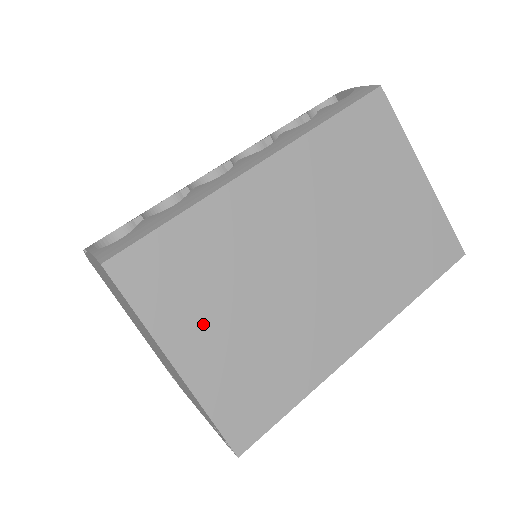
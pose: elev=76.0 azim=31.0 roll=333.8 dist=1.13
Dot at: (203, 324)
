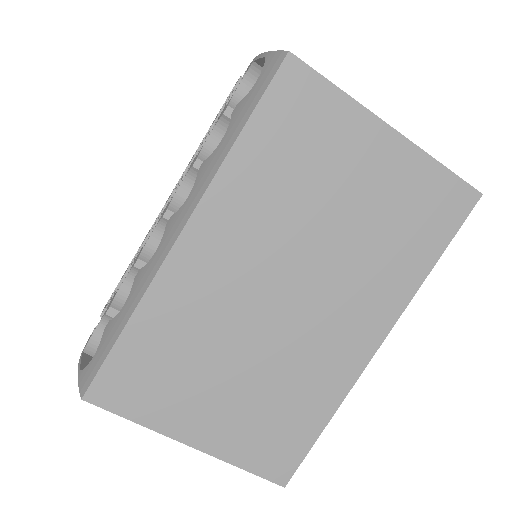
Dot at: (199, 404)
